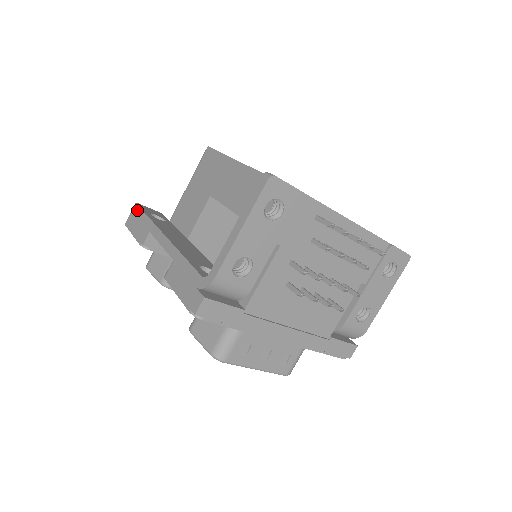
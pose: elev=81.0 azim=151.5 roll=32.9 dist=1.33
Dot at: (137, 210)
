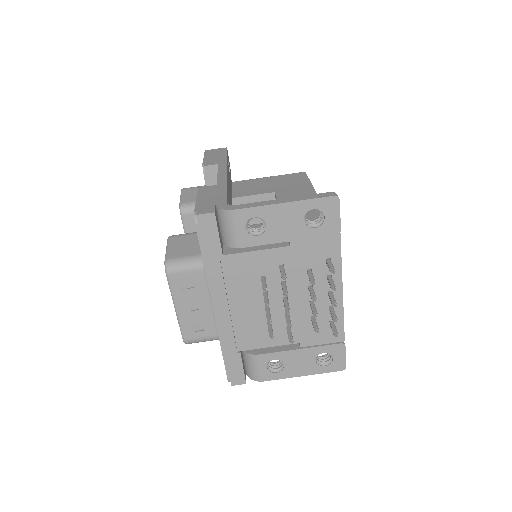
Dot at: (223, 150)
